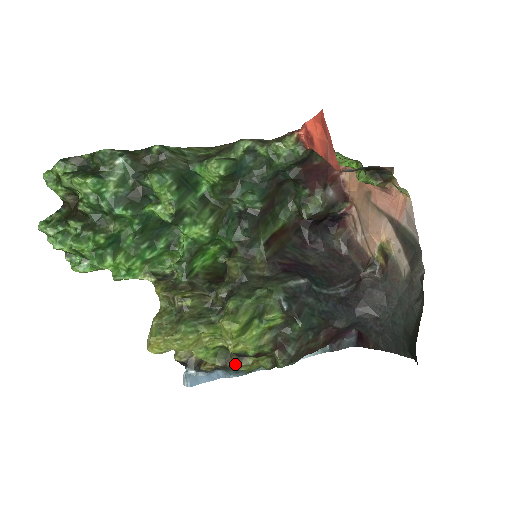
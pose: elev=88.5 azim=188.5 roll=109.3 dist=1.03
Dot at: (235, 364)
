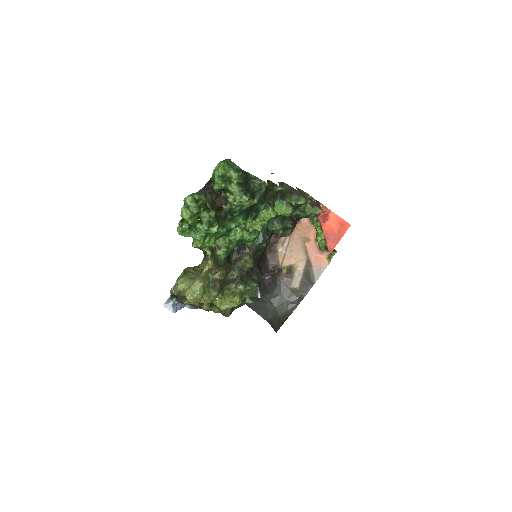
Dot at: (207, 308)
